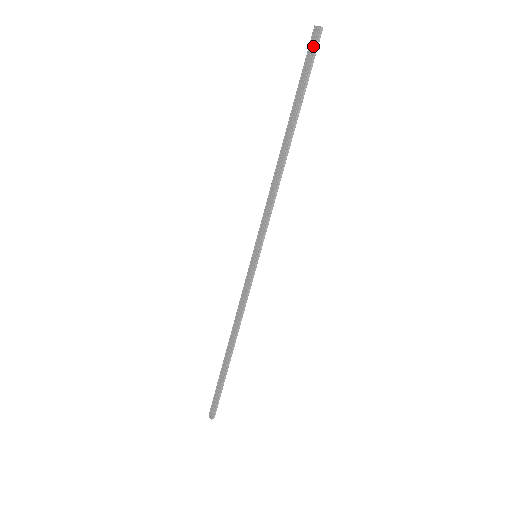
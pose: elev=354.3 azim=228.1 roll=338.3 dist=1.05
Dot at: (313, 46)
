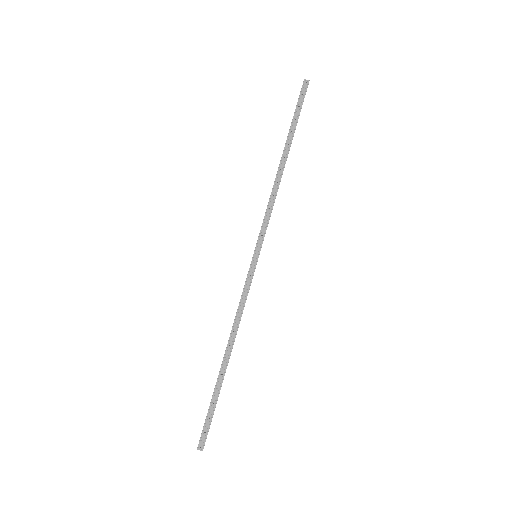
Dot at: (305, 92)
